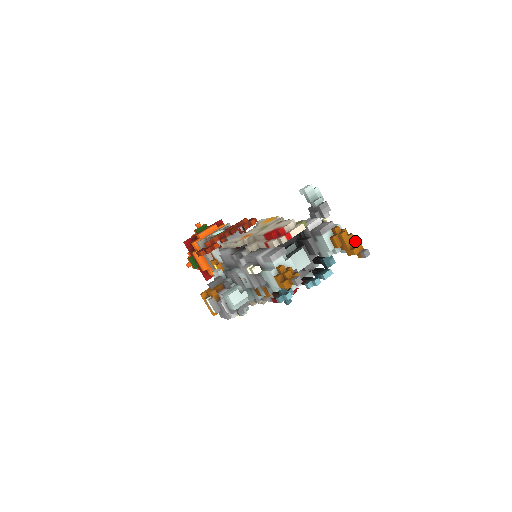
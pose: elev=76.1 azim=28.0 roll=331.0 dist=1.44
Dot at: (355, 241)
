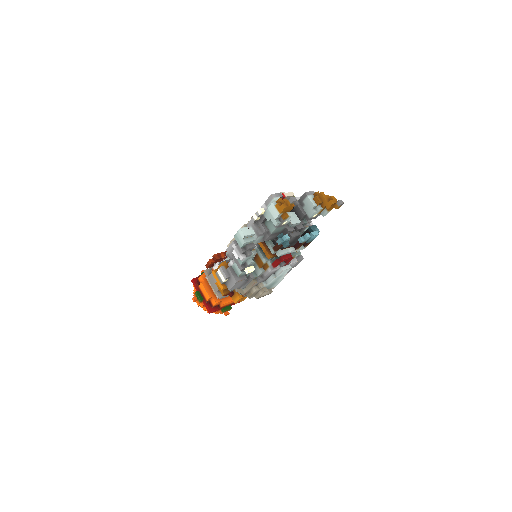
Dot at: (331, 196)
